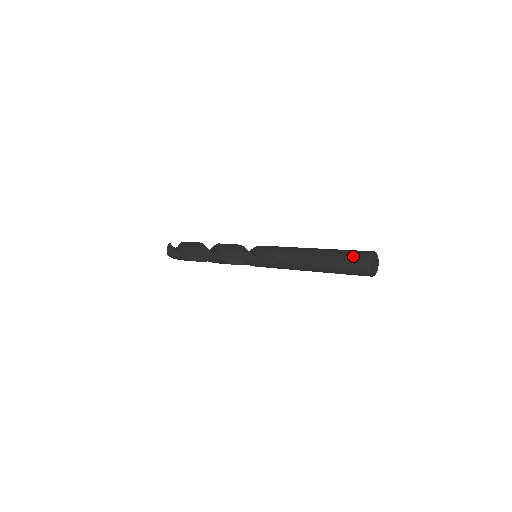
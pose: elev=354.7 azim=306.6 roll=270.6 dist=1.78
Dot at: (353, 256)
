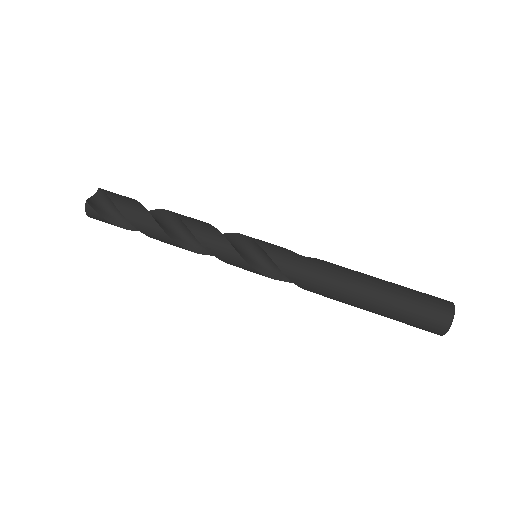
Dot at: (424, 320)
